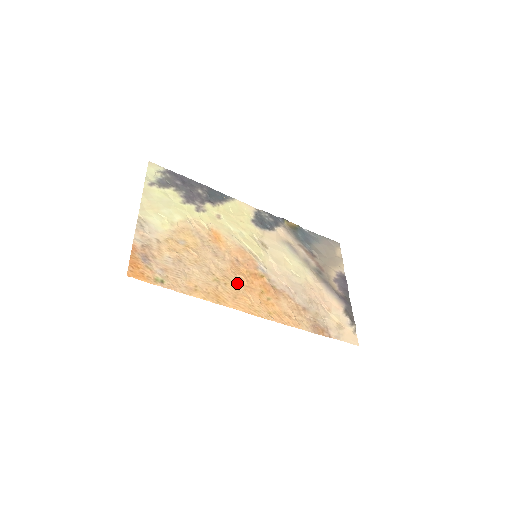
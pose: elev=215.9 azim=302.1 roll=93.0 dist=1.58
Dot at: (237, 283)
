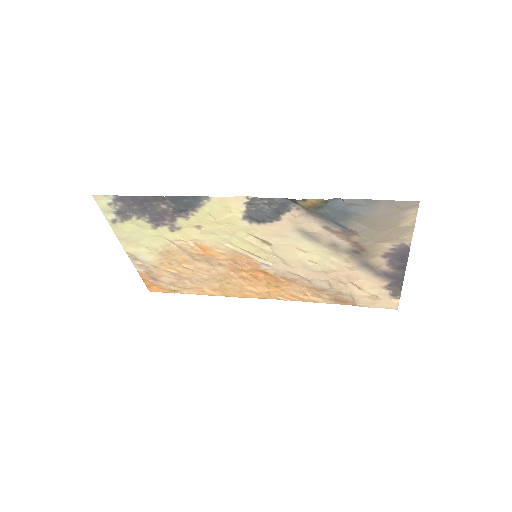
Dot at: (239, 281)
